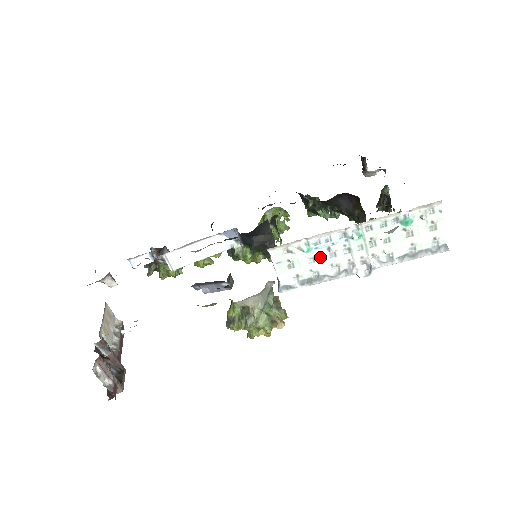
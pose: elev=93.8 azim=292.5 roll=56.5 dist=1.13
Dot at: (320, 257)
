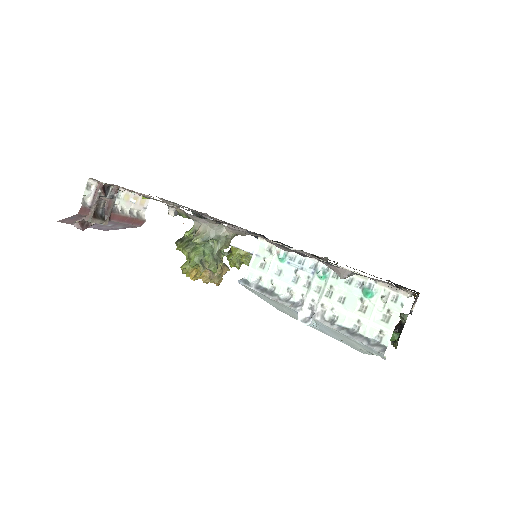
Dot at: (286, 274)
